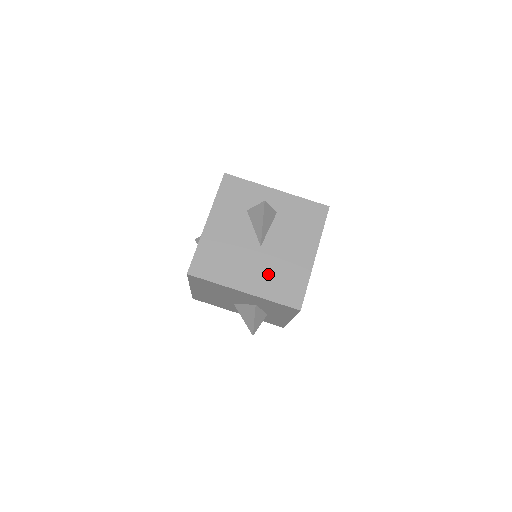
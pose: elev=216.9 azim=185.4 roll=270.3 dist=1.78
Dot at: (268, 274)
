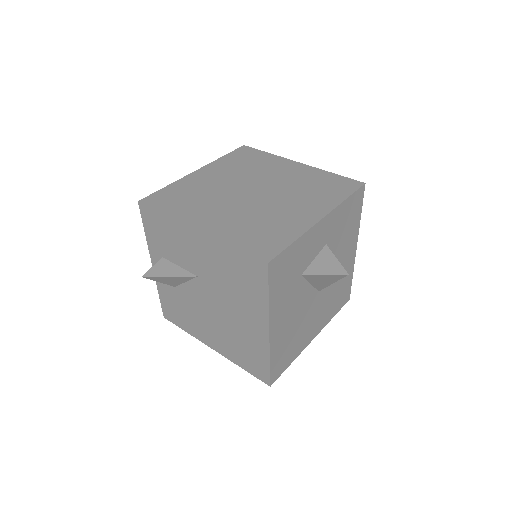
Dot at: (327, 305)
